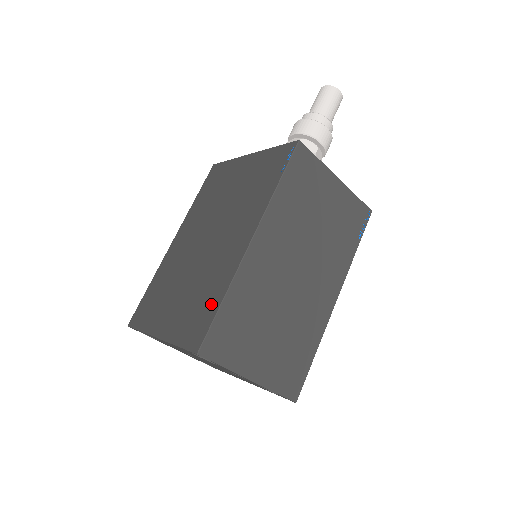
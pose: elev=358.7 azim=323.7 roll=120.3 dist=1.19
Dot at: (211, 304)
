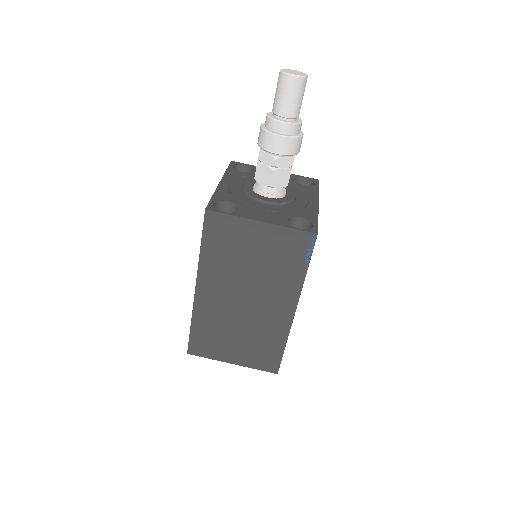
Dot at: occluded
